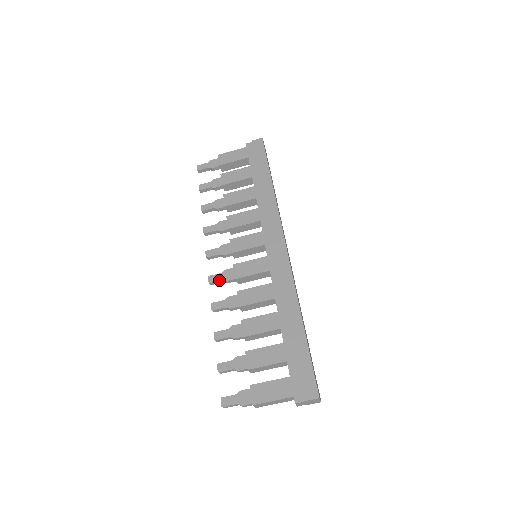
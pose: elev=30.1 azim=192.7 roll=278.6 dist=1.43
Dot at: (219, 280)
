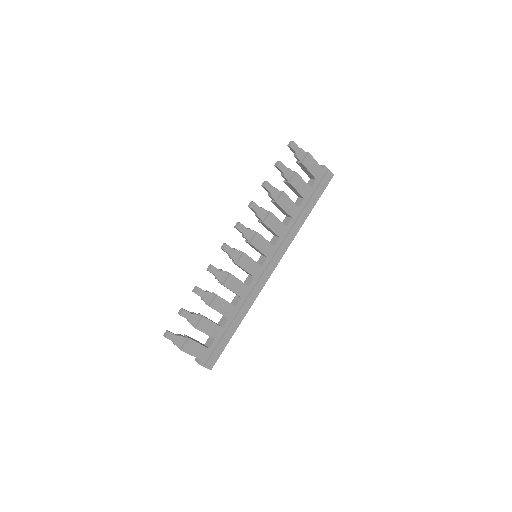
Dot at: (229, 253)
